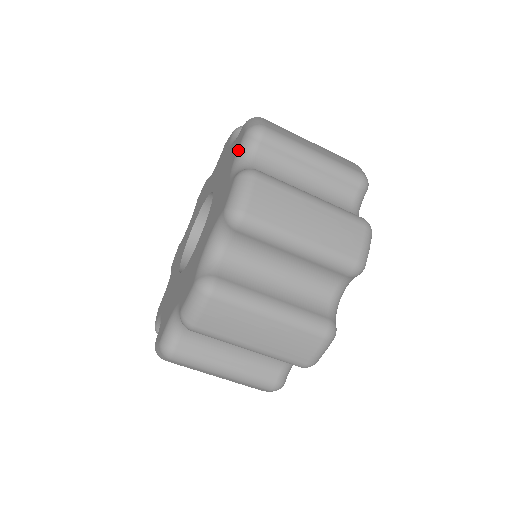
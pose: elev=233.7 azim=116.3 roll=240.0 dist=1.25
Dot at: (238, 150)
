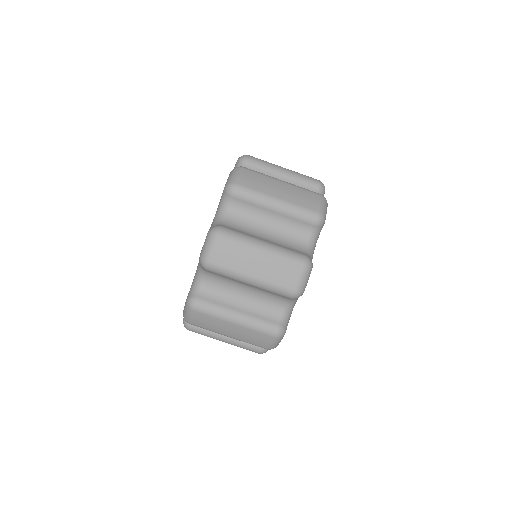
Dot at: (220, 200)
